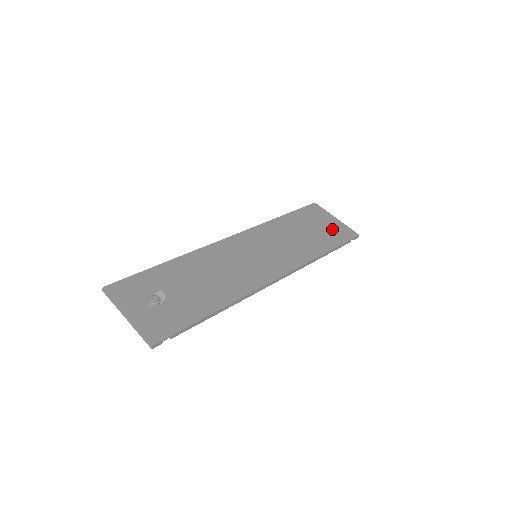
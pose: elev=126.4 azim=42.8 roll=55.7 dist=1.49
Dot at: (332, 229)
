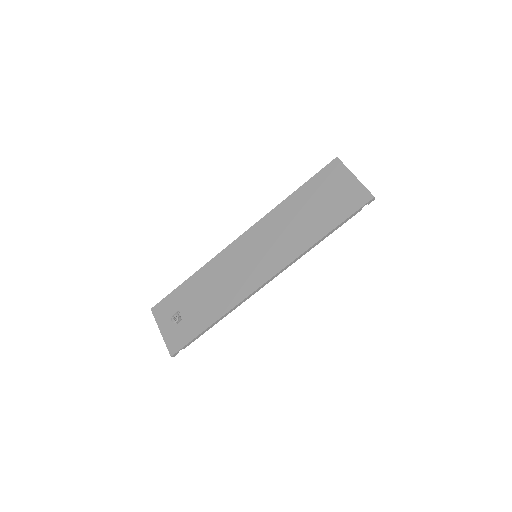
Dot at: (343, 197)
